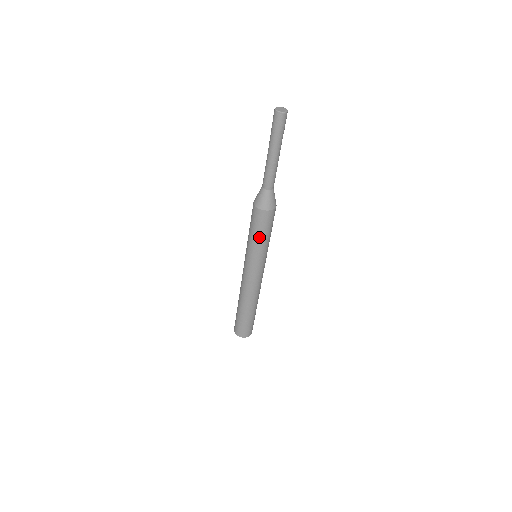
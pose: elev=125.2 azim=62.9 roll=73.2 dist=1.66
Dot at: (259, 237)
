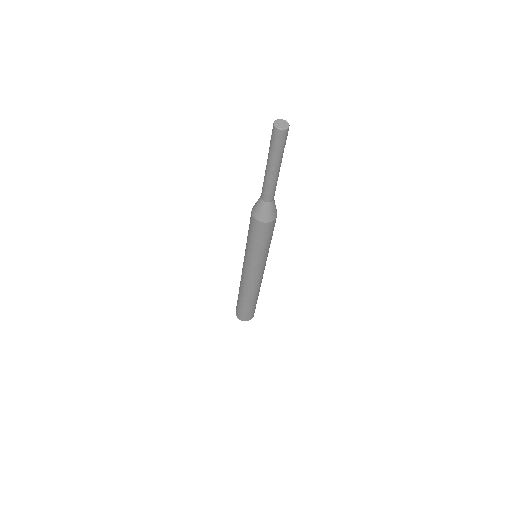
Dot at: (259, 245)
